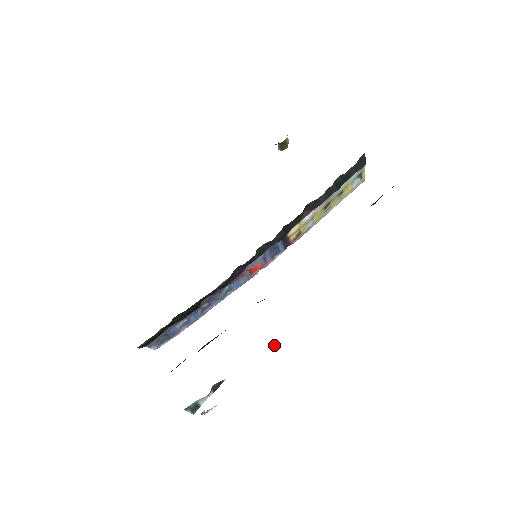
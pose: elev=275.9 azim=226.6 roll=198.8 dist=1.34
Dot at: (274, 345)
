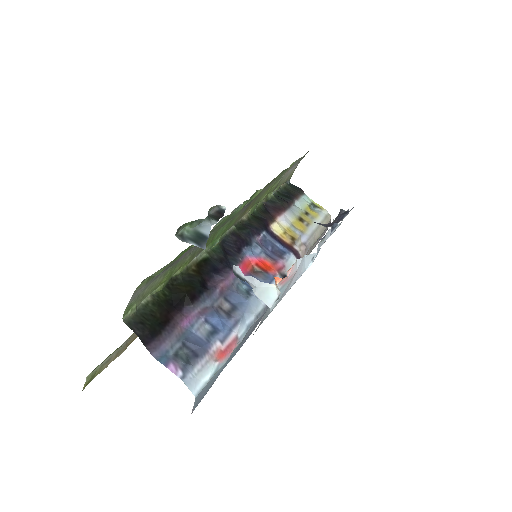
Dot at: occluded
